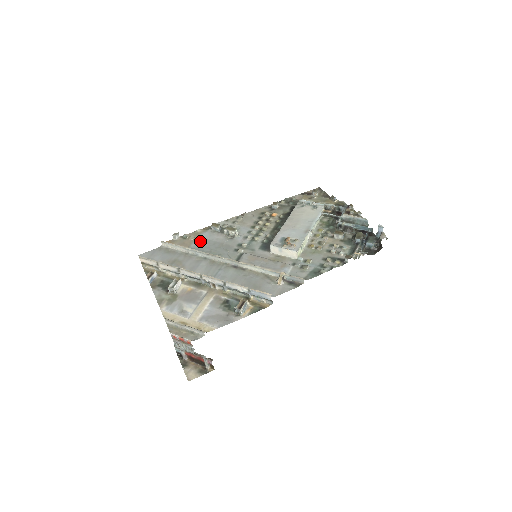
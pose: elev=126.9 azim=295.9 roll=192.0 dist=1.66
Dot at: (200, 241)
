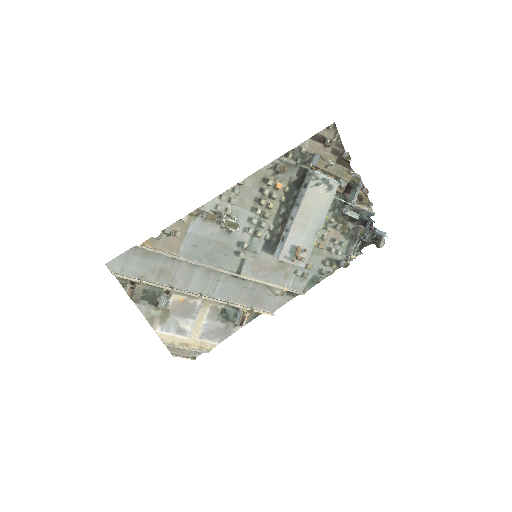
Dot at: (191, 240)
